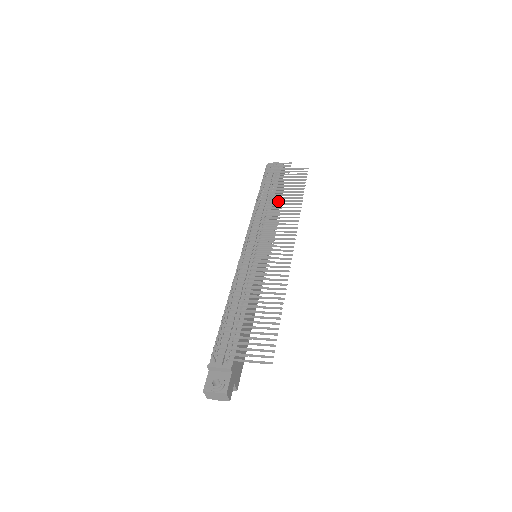
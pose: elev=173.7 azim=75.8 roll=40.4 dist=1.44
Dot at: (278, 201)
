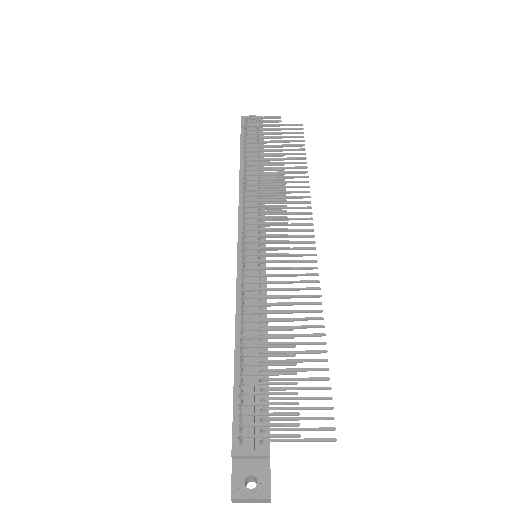
Dot at: (278, 174)
